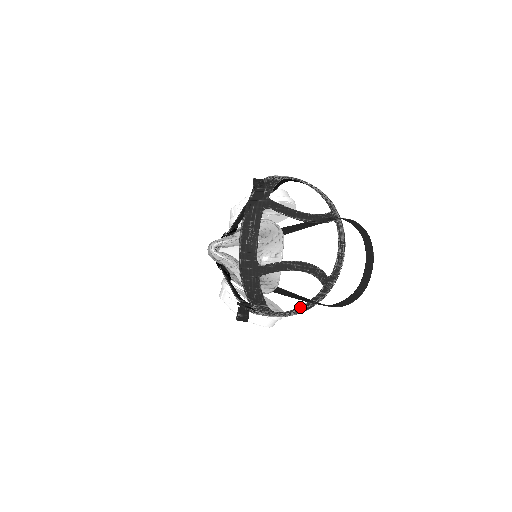
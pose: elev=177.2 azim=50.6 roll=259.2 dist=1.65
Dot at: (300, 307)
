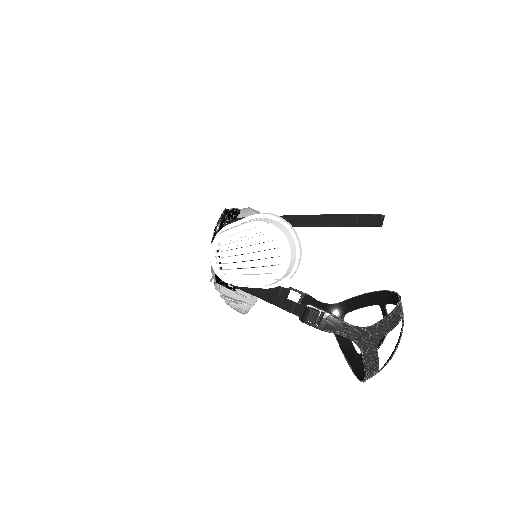
Dot at: occluded
